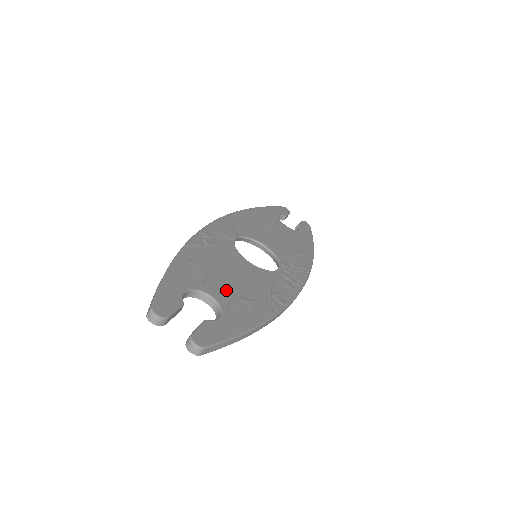
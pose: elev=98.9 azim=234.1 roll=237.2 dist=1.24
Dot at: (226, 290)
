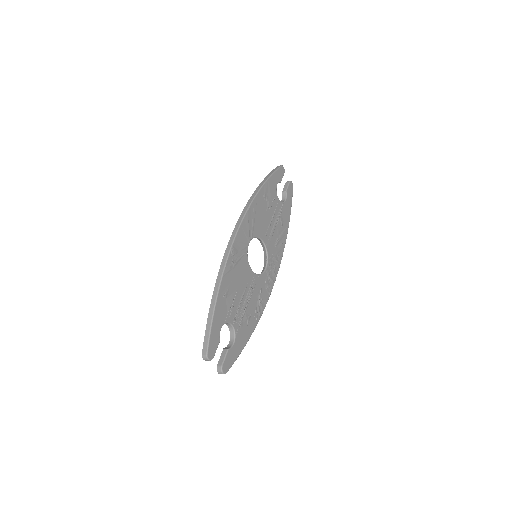
Dot at: (239, 314)
